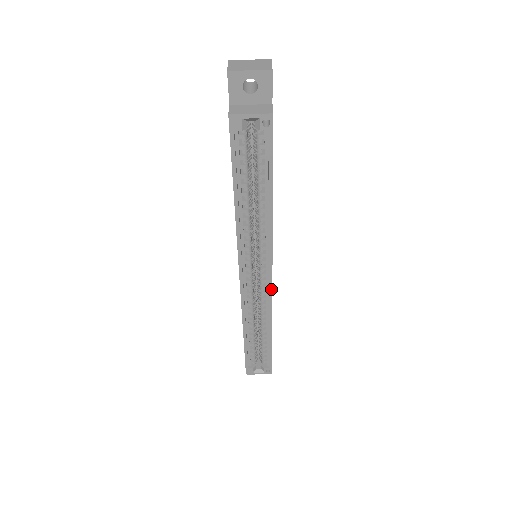
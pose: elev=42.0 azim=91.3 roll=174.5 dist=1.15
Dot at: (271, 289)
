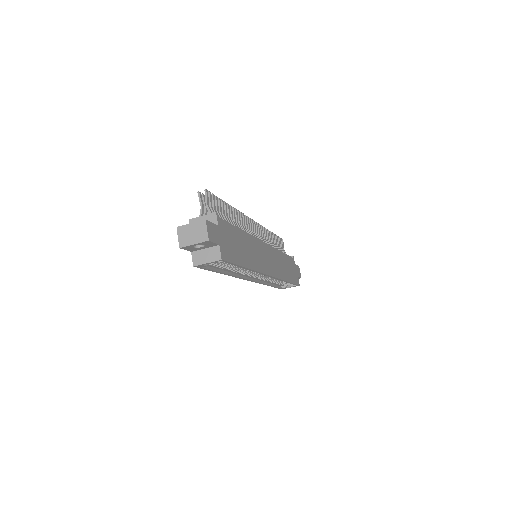
Dot at: (273, 277)
